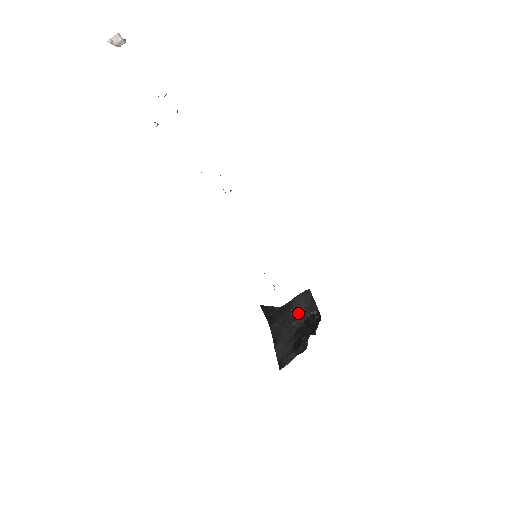
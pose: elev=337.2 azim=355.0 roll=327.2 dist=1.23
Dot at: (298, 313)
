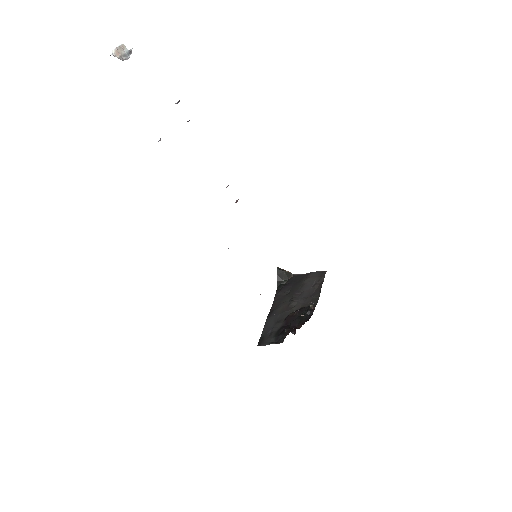
Dot at: (303, 294)
